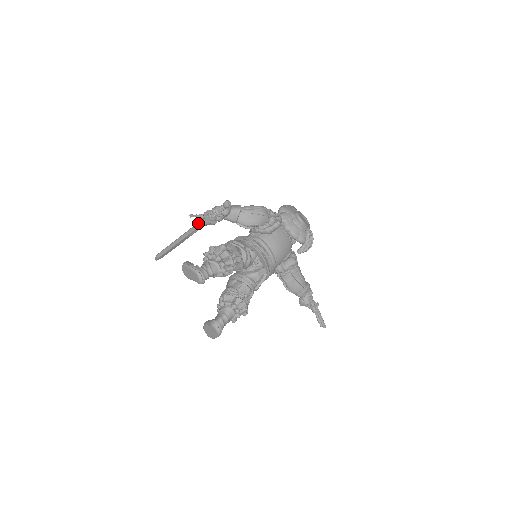
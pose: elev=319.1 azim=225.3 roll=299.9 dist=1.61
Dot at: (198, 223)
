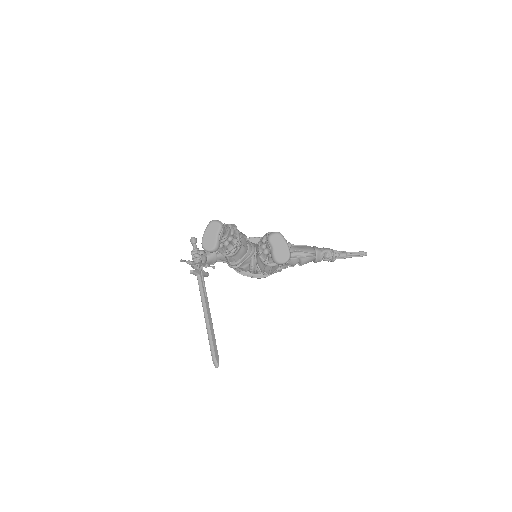
Dot at: (195, 271)
